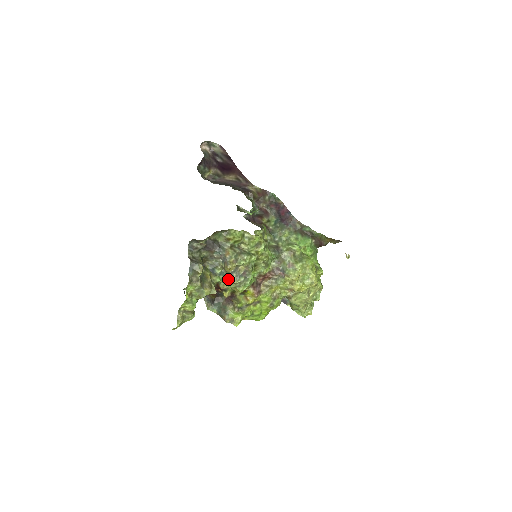
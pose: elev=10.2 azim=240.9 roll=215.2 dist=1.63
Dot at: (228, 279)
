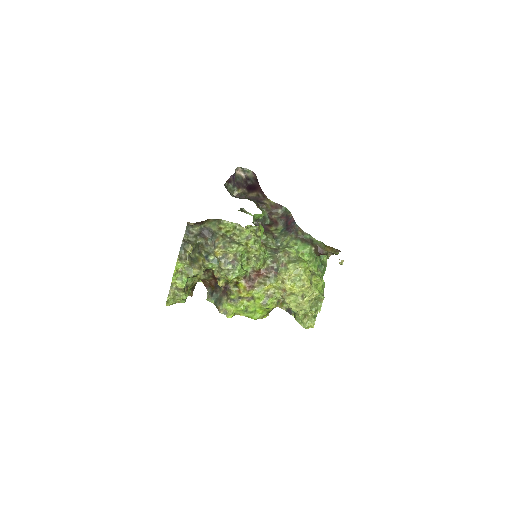
Dot at: (219, 266)
